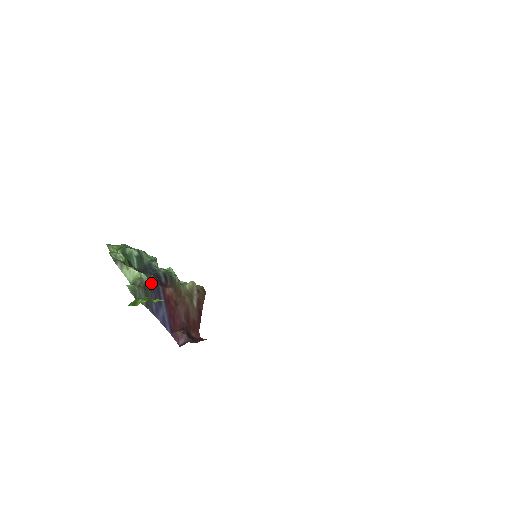
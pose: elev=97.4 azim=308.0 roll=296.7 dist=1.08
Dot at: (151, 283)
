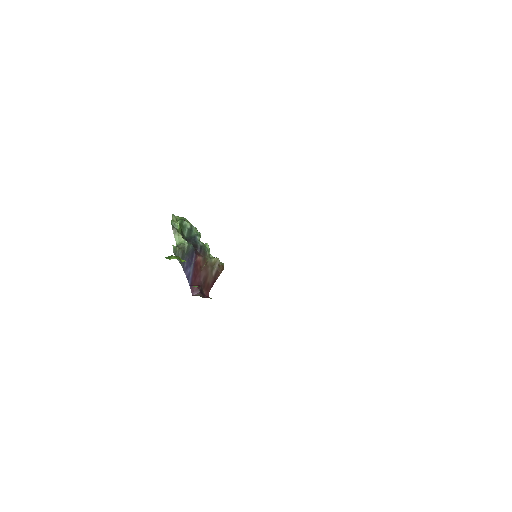
Dot at: (189, 249)
